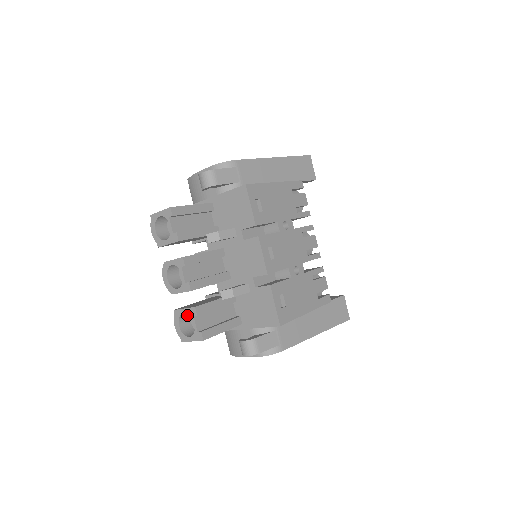
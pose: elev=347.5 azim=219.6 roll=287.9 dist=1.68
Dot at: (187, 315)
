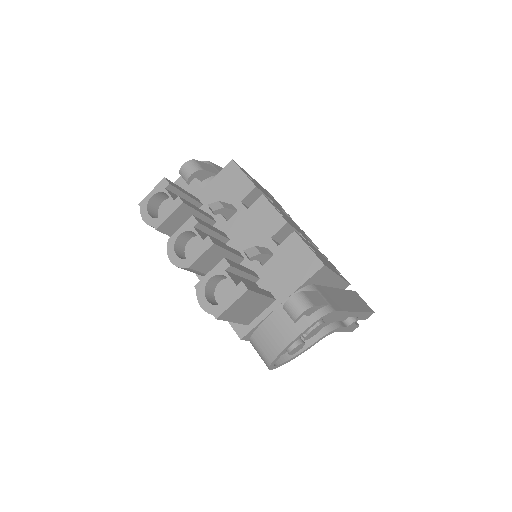
Dot at: (211, 292)
